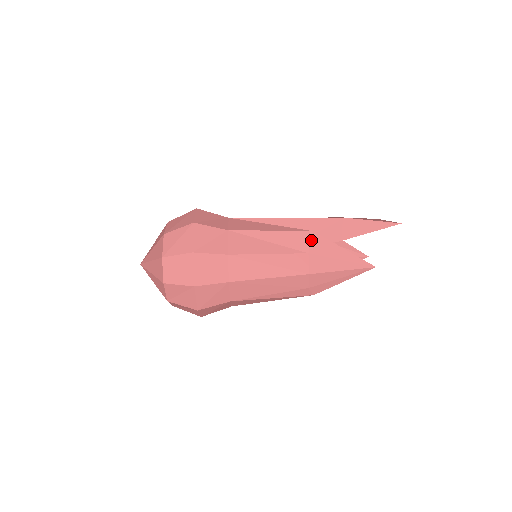
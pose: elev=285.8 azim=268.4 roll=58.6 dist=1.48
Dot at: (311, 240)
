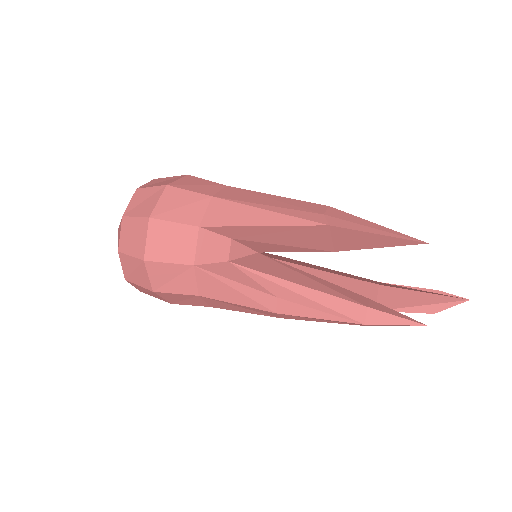
Dot at: occluded
